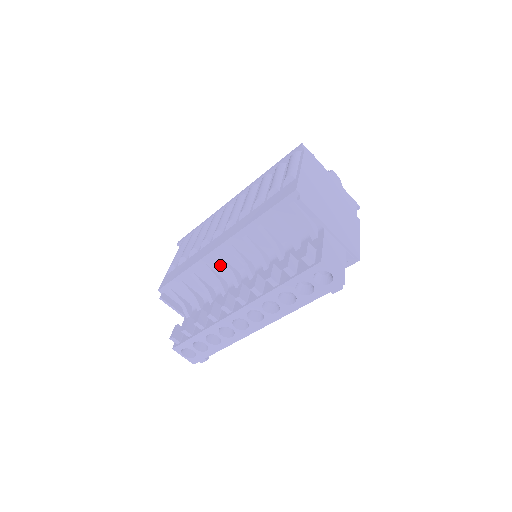
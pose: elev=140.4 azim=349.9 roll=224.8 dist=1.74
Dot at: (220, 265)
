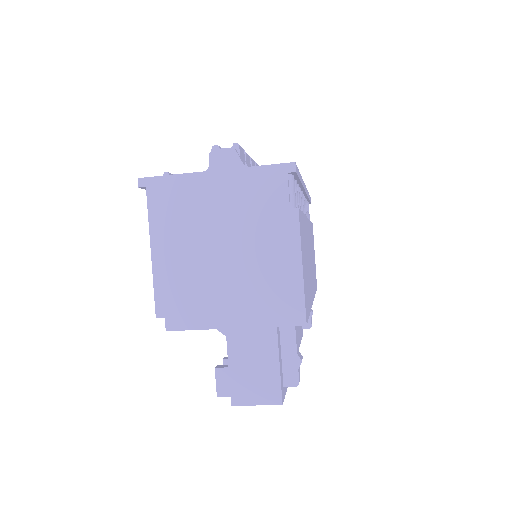
Dot at: occluded
